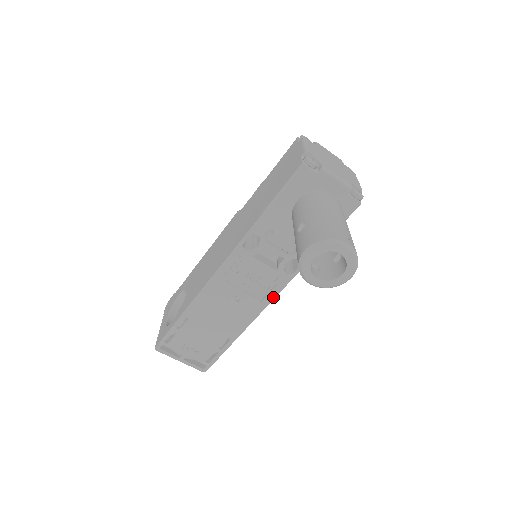
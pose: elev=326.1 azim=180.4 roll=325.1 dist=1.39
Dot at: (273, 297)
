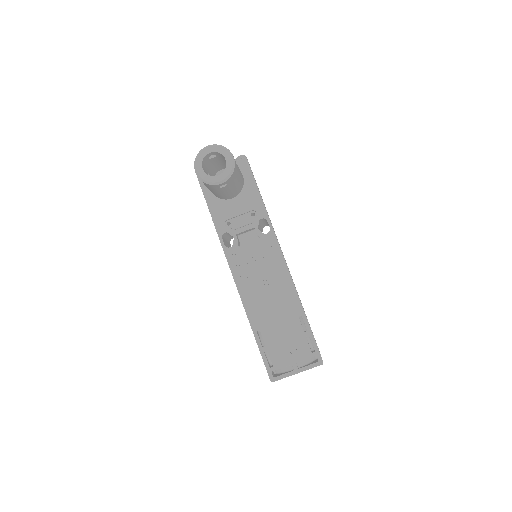
Dot at: (282, 256)
